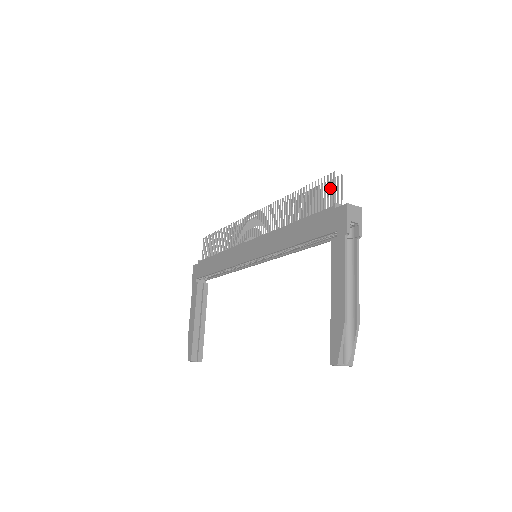
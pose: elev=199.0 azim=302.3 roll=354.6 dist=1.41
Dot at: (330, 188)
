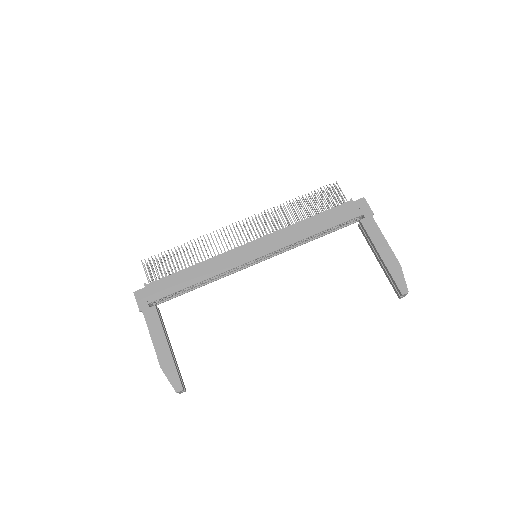
Dot at: occluded
